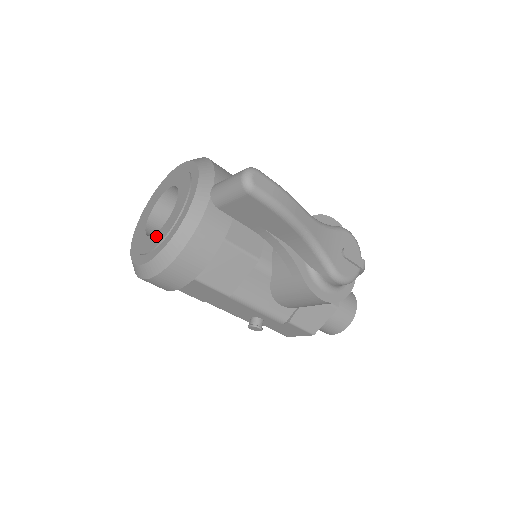
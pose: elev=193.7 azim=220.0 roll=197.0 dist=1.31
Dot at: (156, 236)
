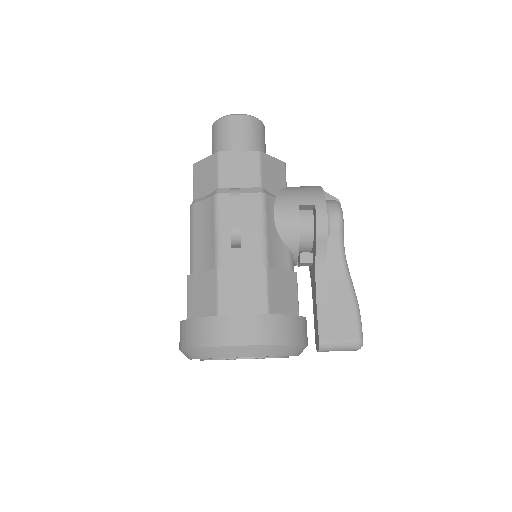
Dot at: occluded
